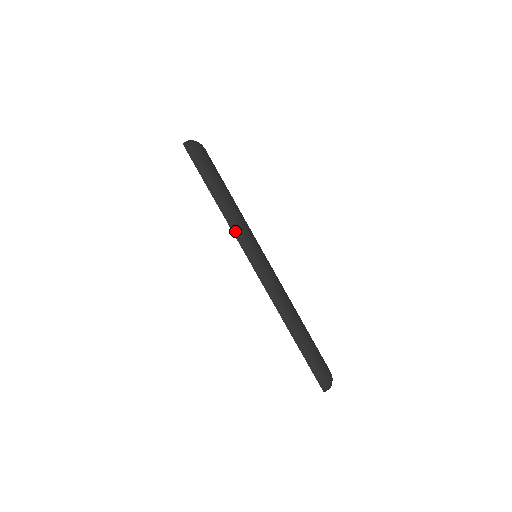
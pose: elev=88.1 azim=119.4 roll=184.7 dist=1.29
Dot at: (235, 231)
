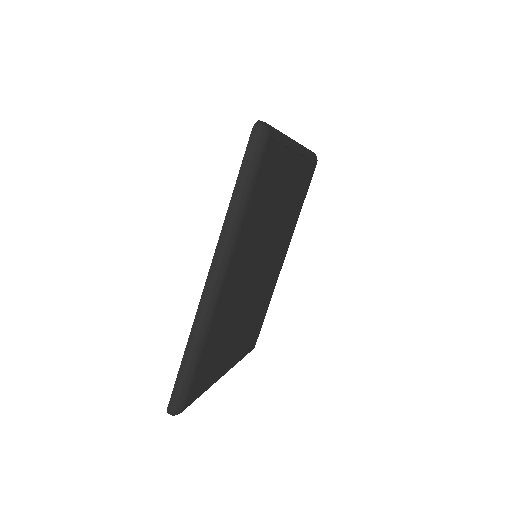
Dot at: occluded
